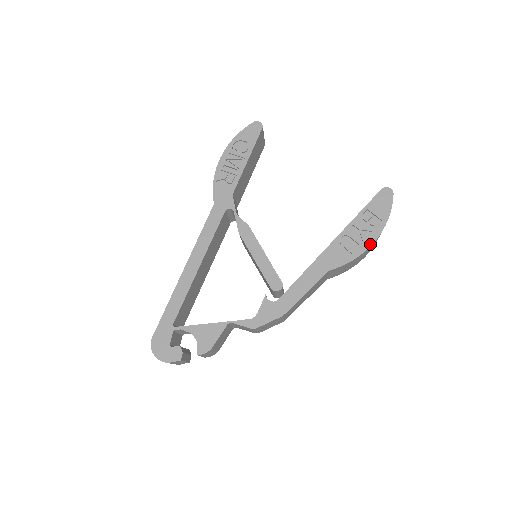
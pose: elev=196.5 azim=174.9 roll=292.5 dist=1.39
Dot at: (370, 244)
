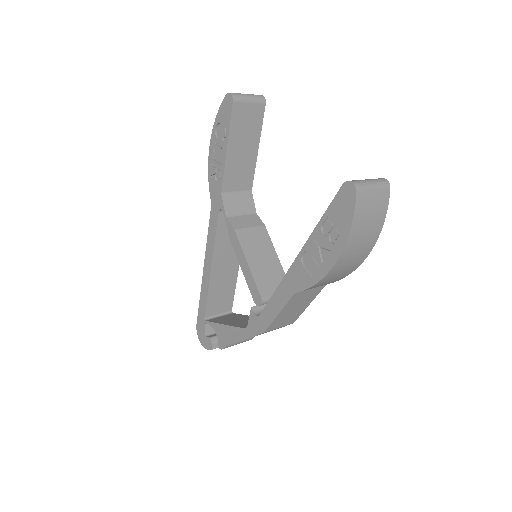
Dot at: (330, 266)
